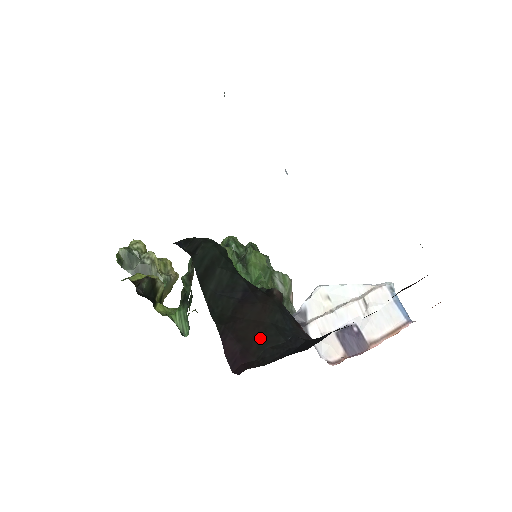
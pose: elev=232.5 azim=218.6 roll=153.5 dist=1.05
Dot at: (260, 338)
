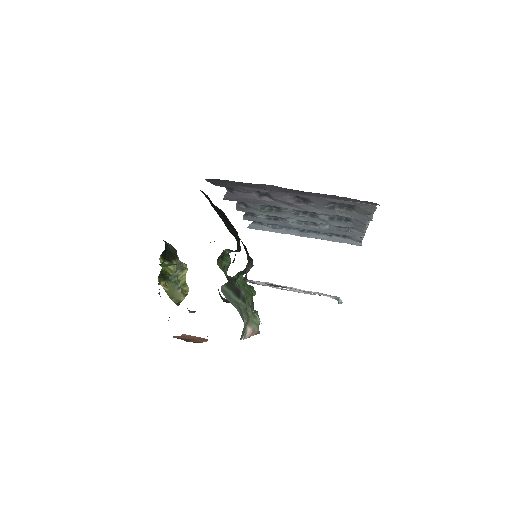
Dot at: occluded
